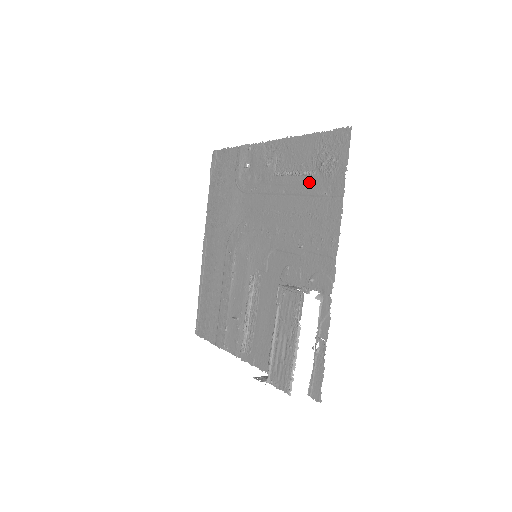
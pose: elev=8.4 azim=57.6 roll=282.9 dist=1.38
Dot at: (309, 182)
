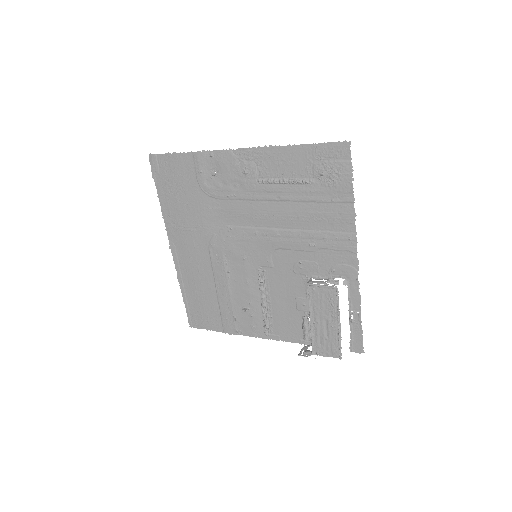
Dot at: (309, 190)
